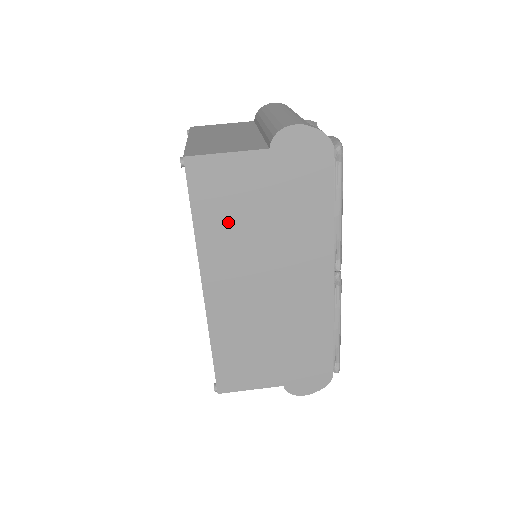
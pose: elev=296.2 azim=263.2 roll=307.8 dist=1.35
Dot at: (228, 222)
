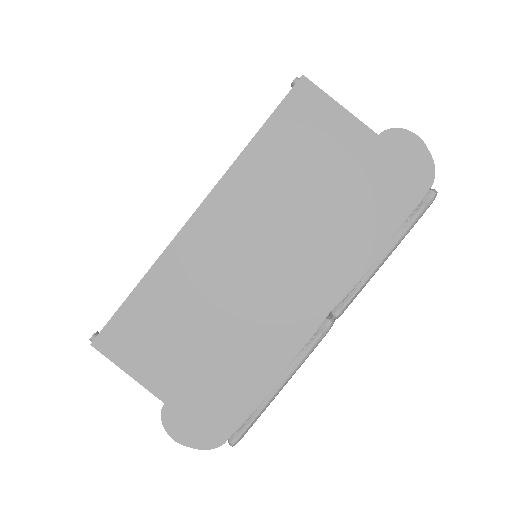
Dot at: (284, 166)
